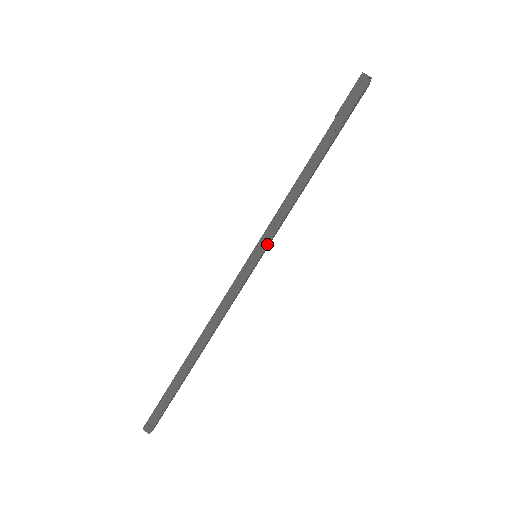
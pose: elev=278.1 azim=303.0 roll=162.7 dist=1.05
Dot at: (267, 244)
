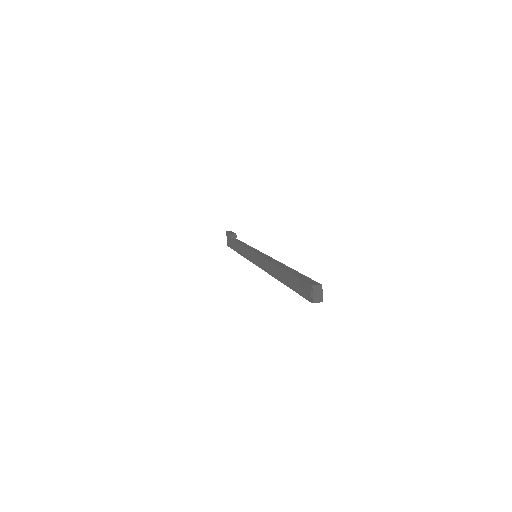
Dot at: (255, 249)
